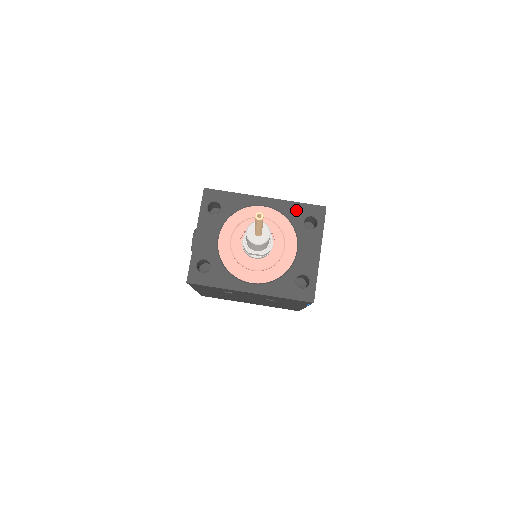
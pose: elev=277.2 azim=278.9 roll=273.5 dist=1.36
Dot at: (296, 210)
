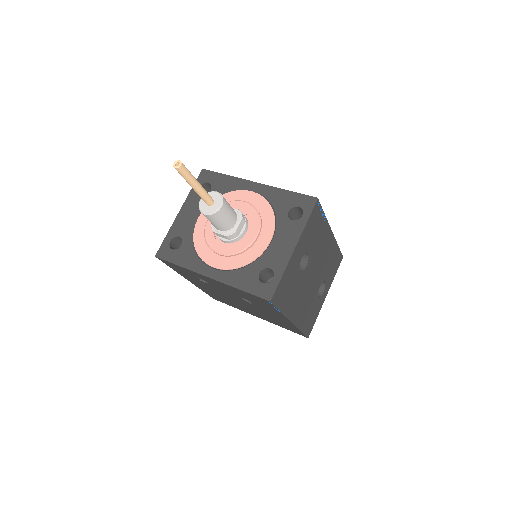
Dot at: (284, 198)
